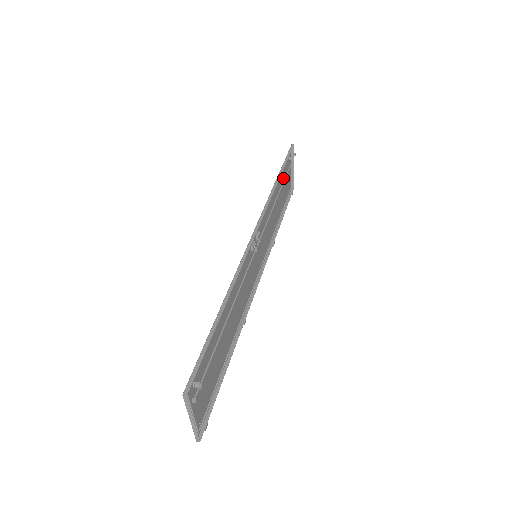
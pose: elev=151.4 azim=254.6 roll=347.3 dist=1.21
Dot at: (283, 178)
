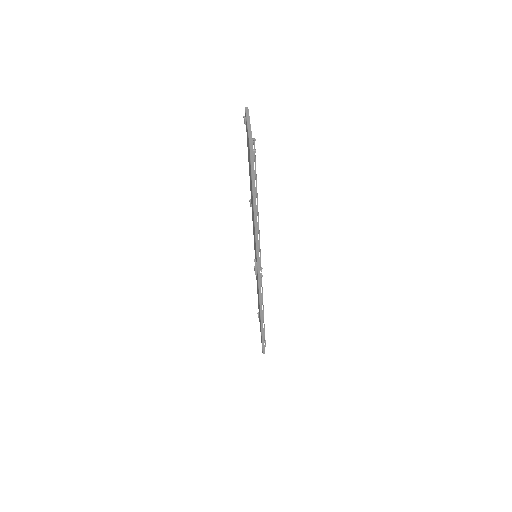
Dot at: occluded
